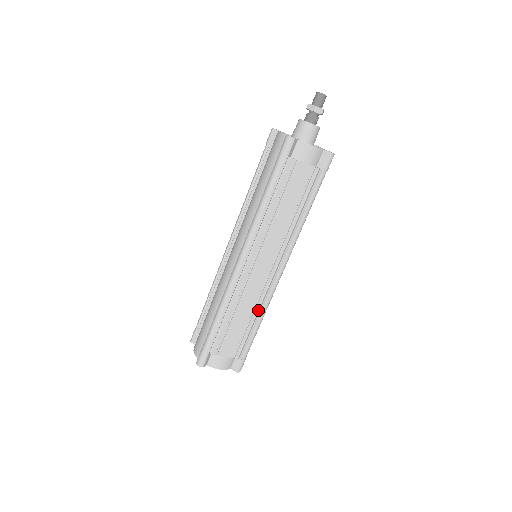
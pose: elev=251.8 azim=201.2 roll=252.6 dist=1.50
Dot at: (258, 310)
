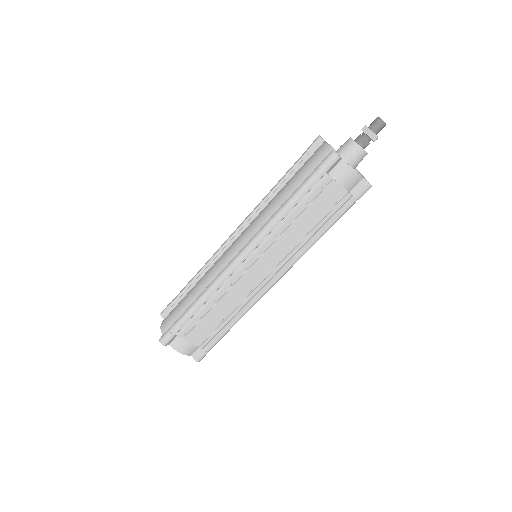
Dot at: (239, 310)
